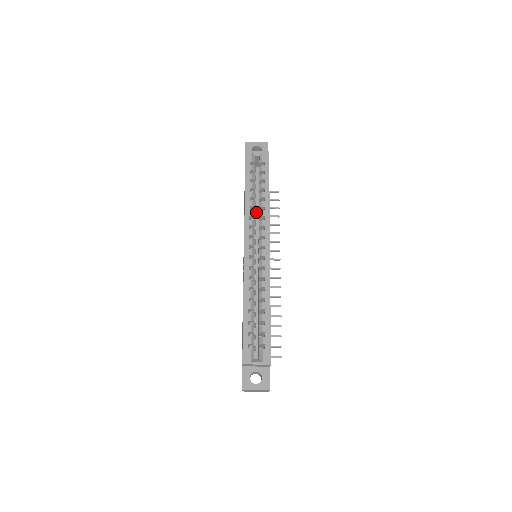
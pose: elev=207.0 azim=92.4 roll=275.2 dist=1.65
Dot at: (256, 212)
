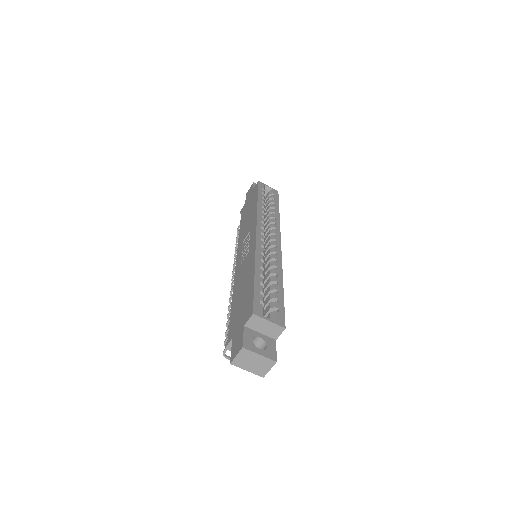
Dot at: occluded
